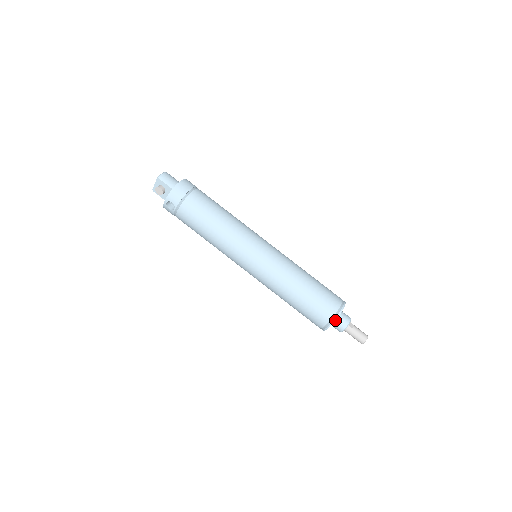
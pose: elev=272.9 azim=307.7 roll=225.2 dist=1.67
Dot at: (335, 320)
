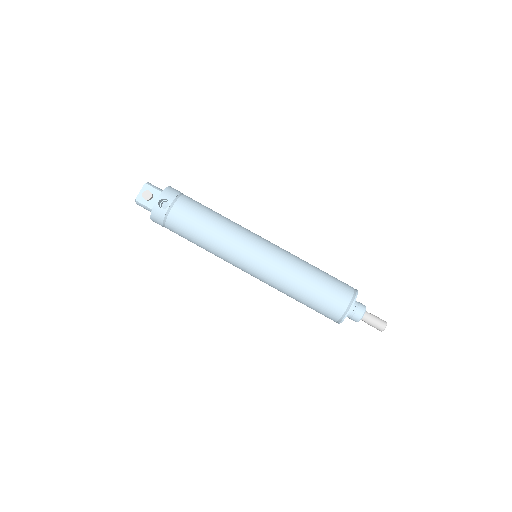
Dot at: occluded
